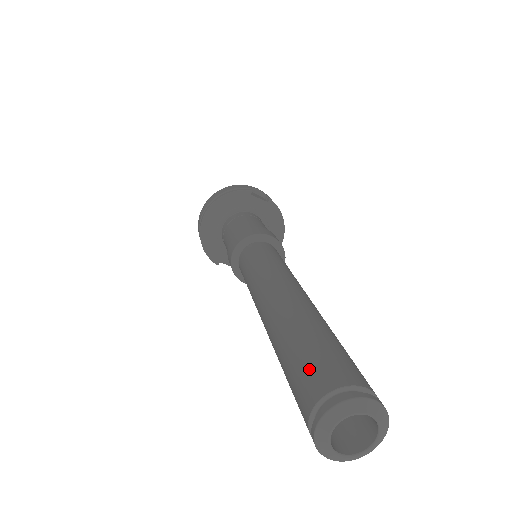
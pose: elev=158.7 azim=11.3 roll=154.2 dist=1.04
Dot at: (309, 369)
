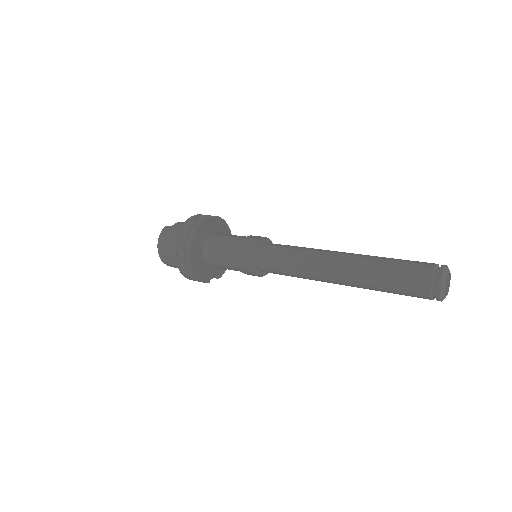
Dot at: (410, 276)
